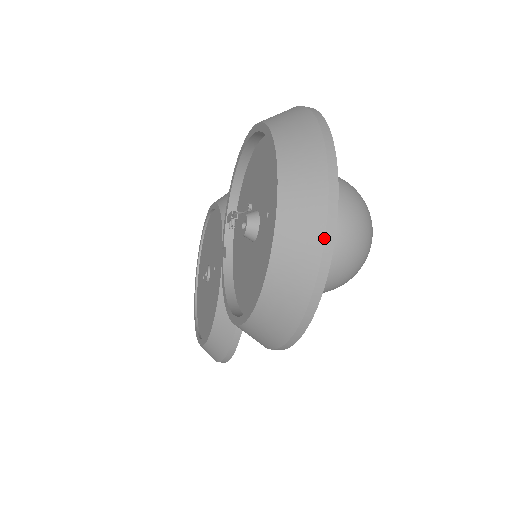
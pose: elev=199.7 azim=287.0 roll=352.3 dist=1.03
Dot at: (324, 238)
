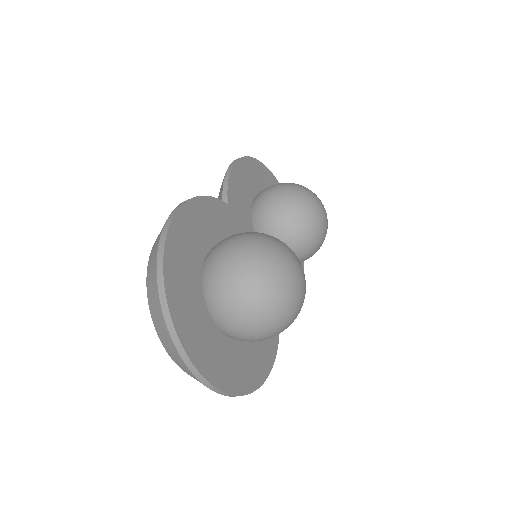
Dot at: (206, 386)
